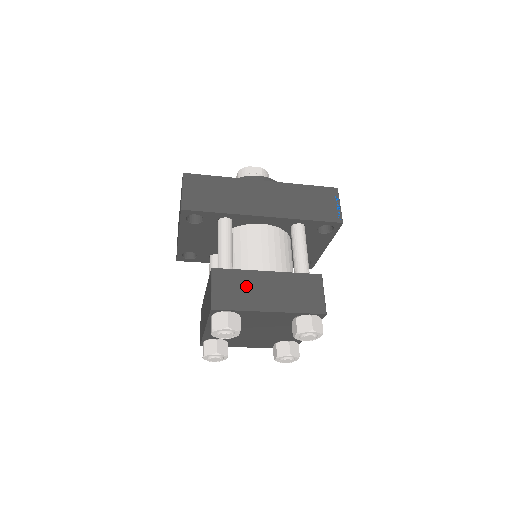
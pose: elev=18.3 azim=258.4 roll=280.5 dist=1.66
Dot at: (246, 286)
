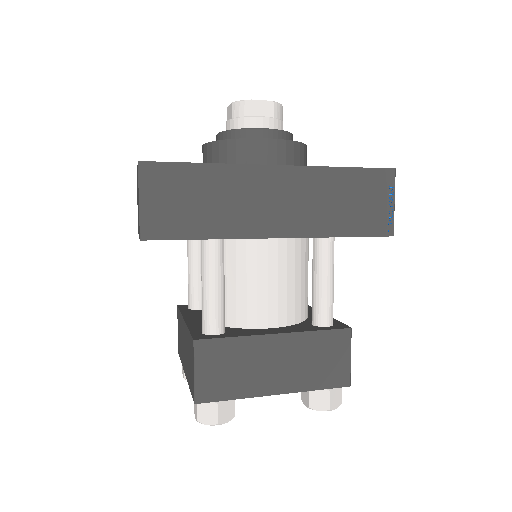
Dot at: (244, 362)
